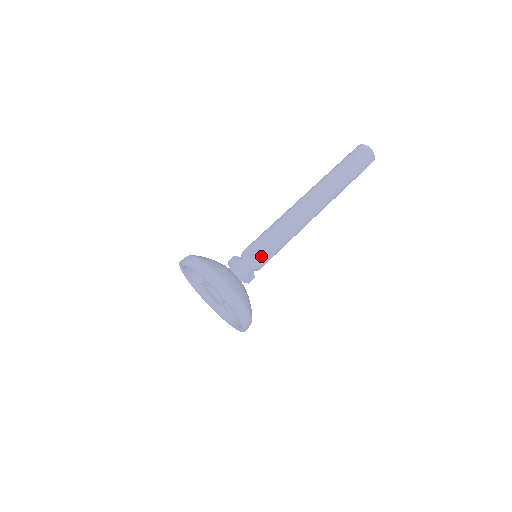
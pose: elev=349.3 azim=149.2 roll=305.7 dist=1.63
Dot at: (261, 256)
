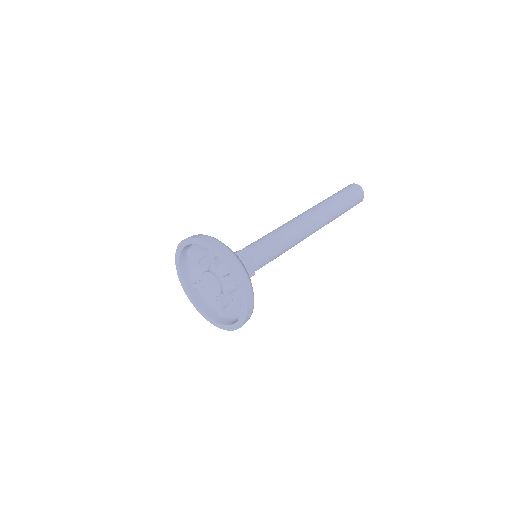
Dot at: (265, 263)
